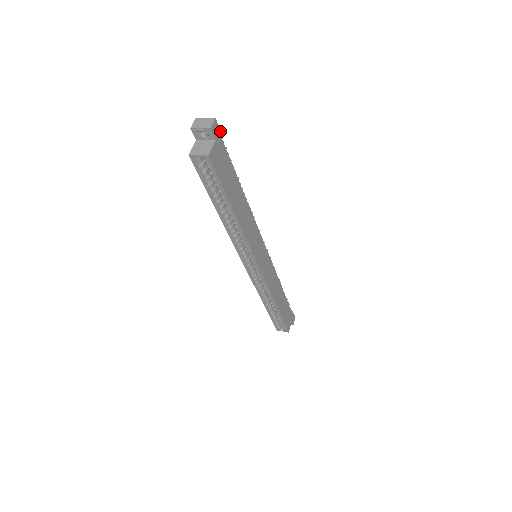
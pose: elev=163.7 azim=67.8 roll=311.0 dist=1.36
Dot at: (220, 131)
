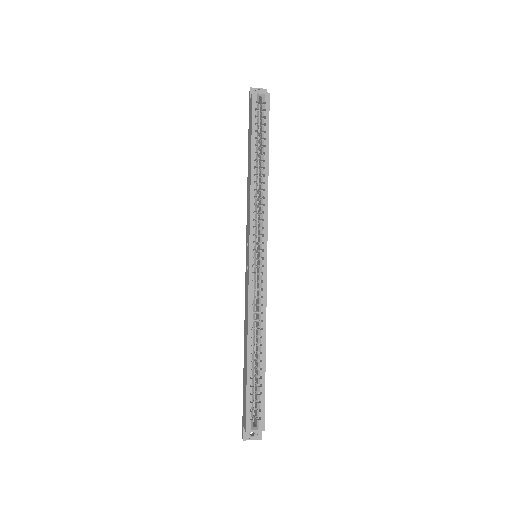
Dot at: occluded
